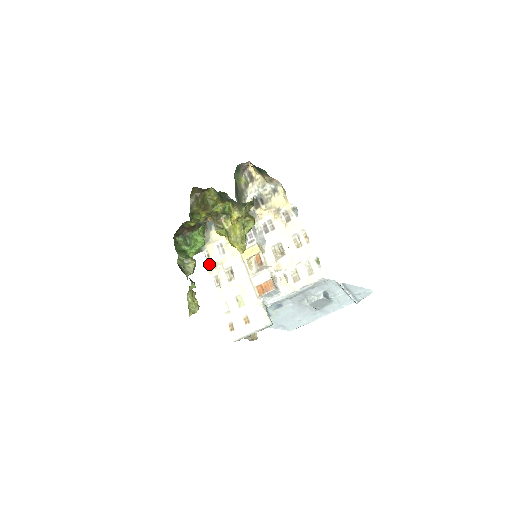
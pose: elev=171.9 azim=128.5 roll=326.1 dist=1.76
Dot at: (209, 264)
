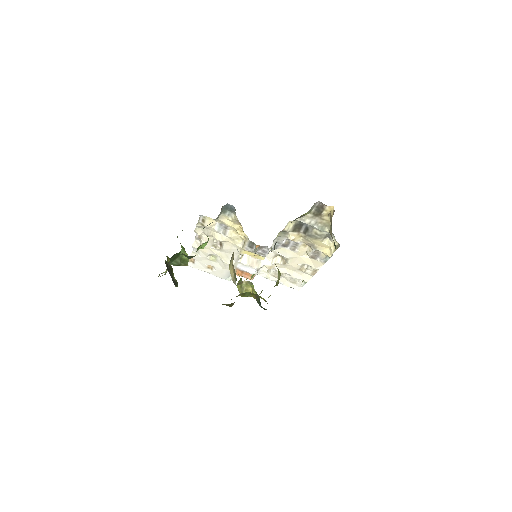
Dot at: (199, 226)
